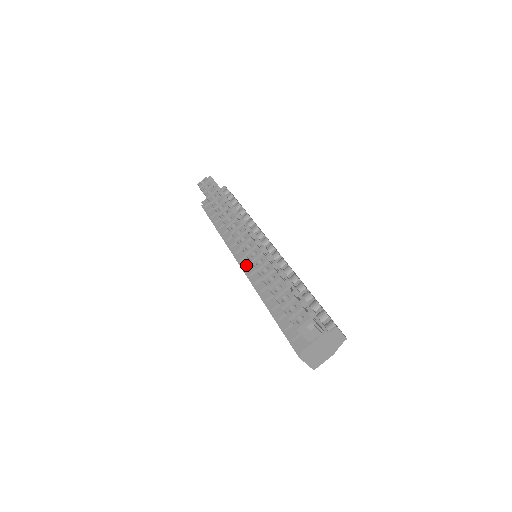
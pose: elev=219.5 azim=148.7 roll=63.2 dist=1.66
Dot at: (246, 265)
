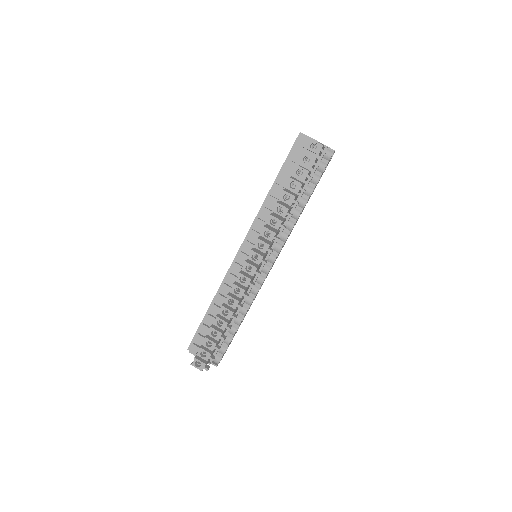
Dot at: (239, 261)
